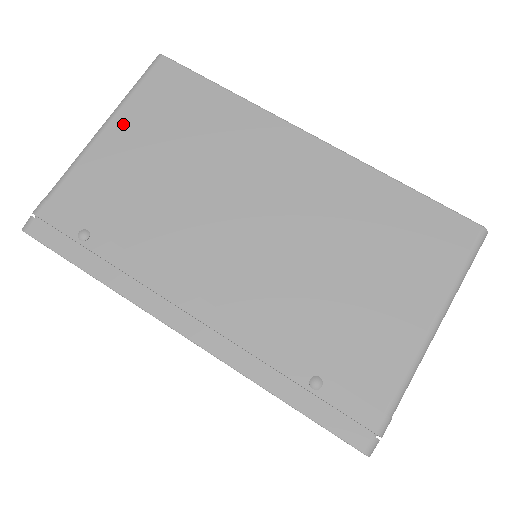
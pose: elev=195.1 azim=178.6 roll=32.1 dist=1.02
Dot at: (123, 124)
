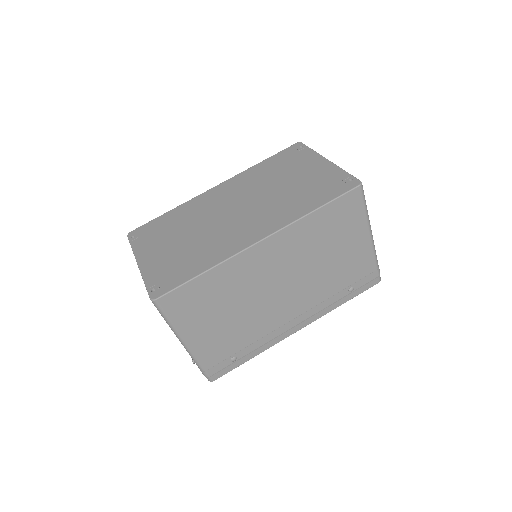
Dot at: (188, 331)
